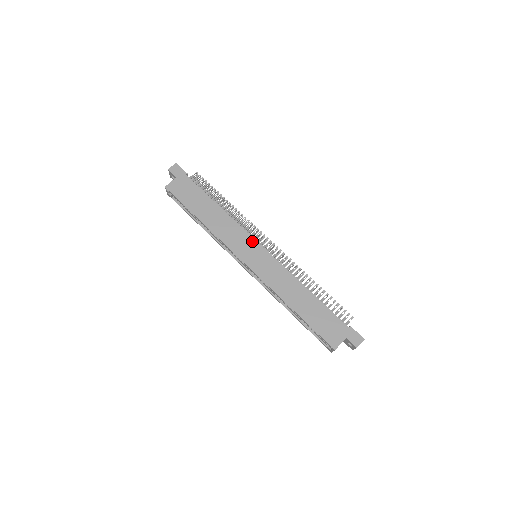
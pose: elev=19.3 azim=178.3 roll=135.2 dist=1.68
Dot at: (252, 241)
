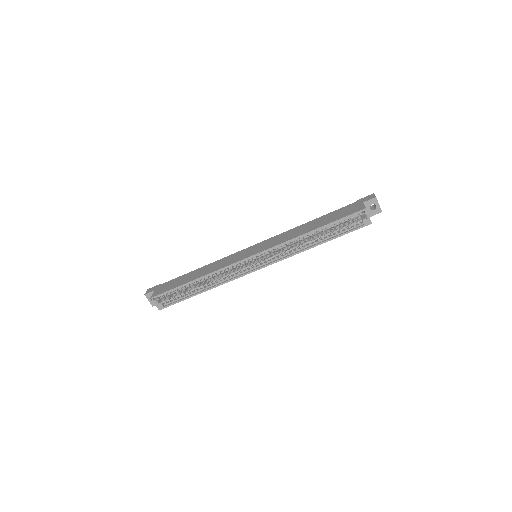
Dot at: (242, 251)
